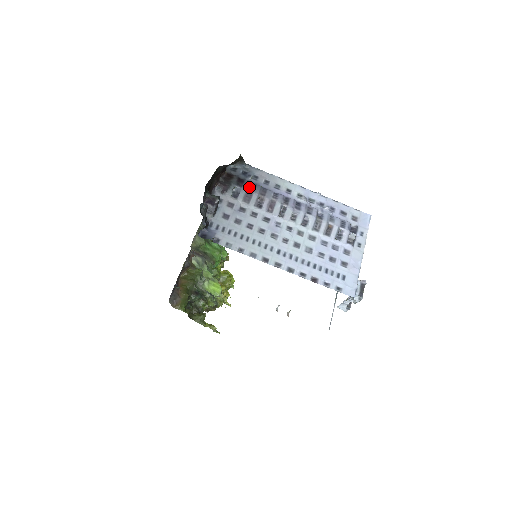
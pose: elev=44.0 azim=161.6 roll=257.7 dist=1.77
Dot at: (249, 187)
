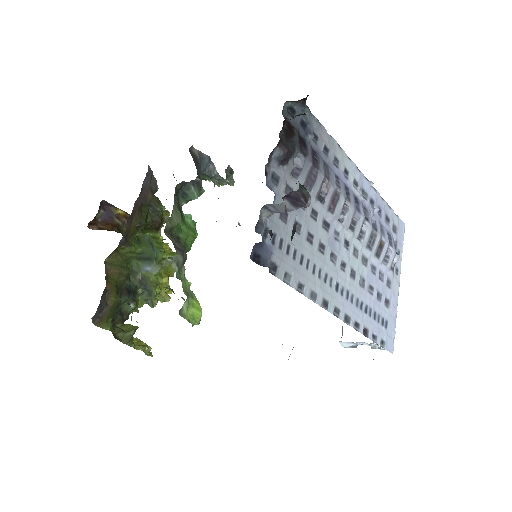
Dot at: (312, 158)
